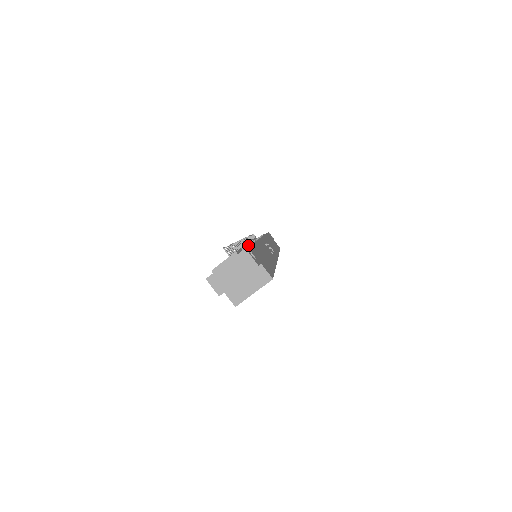
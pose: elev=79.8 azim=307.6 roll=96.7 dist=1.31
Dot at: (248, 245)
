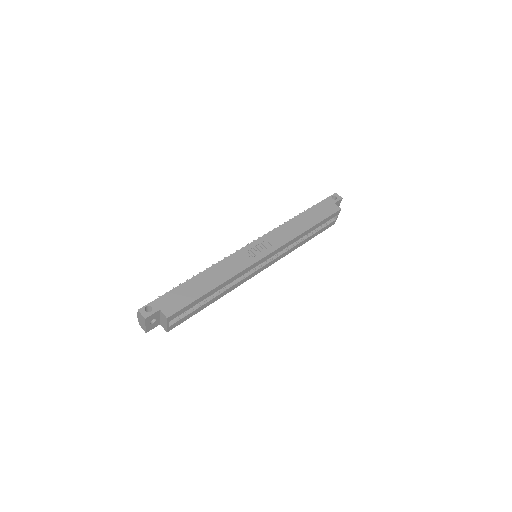
Dot at: occluded
